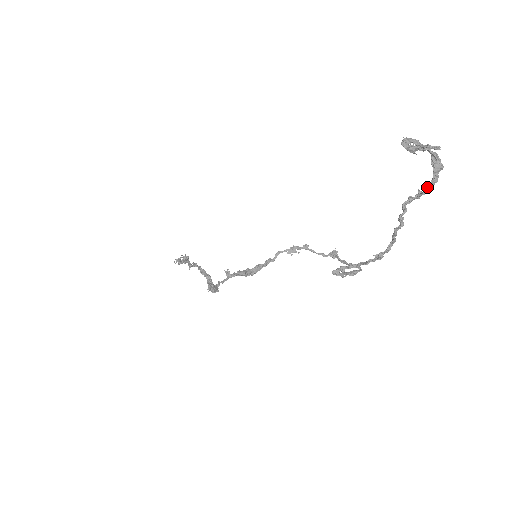
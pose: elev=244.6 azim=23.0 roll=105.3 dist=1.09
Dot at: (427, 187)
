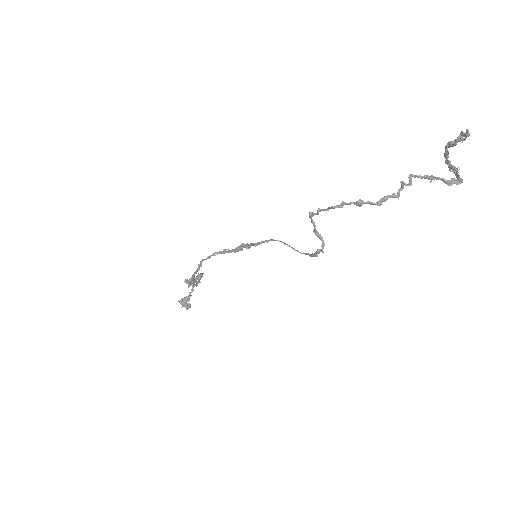
Dot at: (439, 178)
